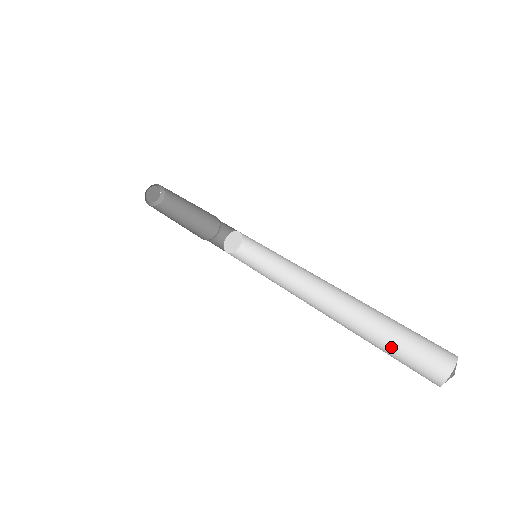
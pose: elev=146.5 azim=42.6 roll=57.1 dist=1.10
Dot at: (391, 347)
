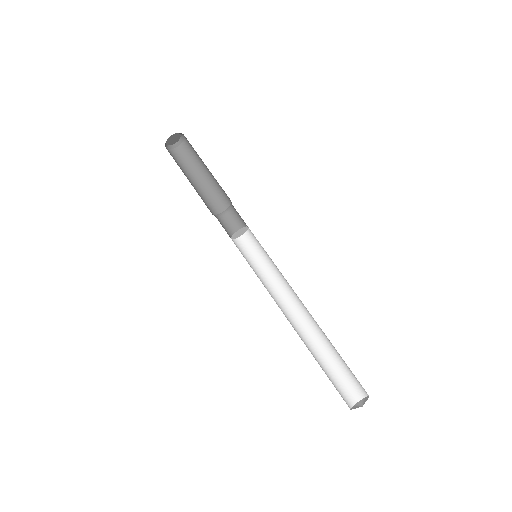
Dot at: (332, 368)
